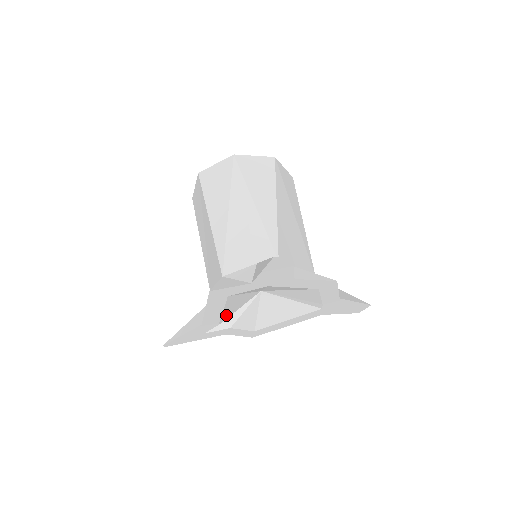
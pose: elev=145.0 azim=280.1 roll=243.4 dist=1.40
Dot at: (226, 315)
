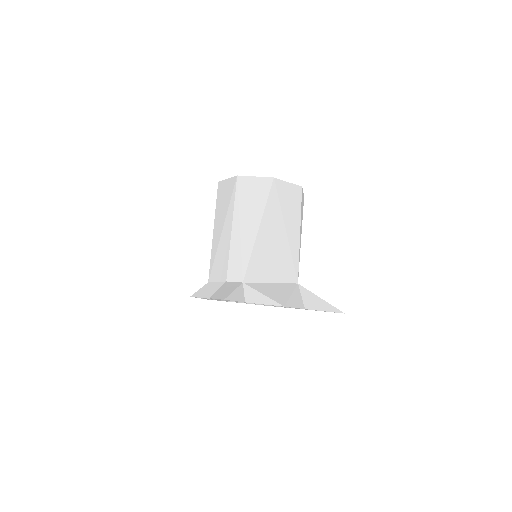
Dot at: occluded
